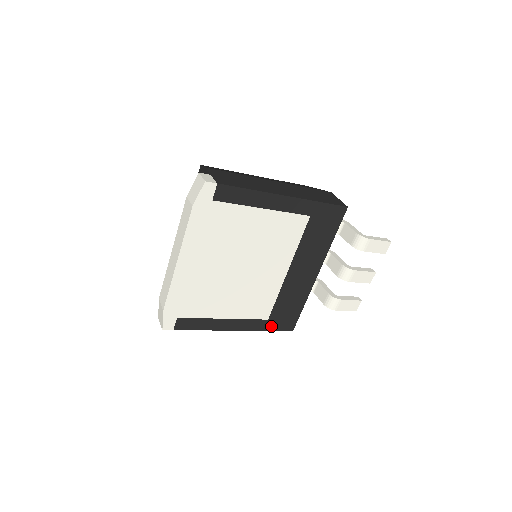
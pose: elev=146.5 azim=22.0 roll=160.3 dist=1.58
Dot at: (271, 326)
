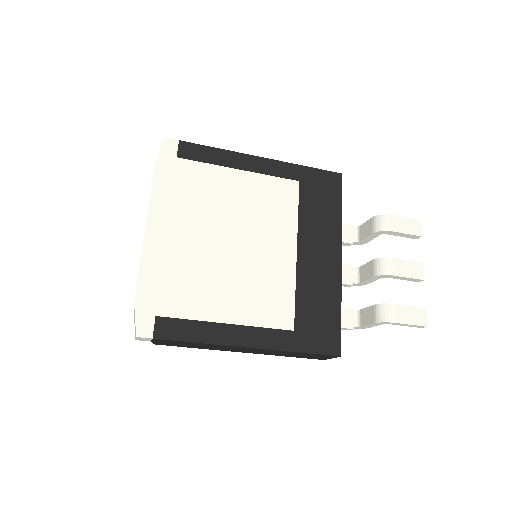
Dot at: (303, 344)
